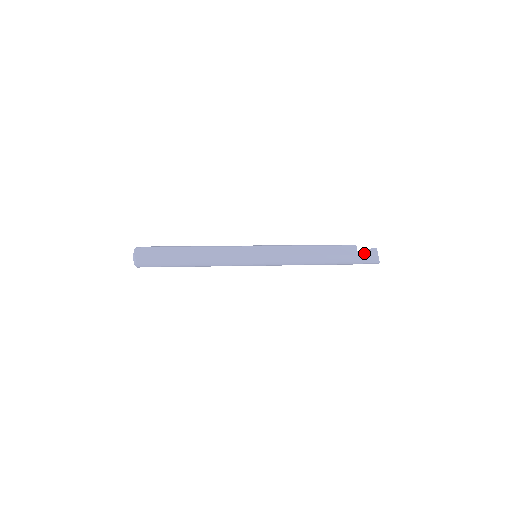
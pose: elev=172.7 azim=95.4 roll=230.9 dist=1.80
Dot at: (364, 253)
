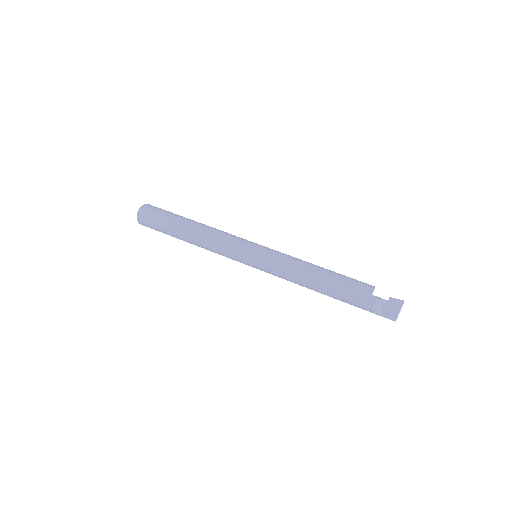
Dot at: (382, 302)
